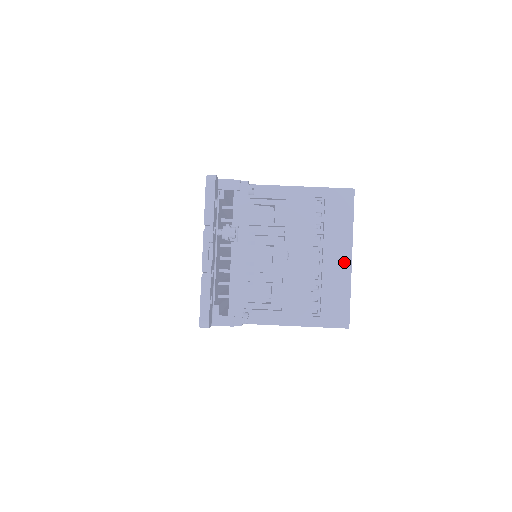
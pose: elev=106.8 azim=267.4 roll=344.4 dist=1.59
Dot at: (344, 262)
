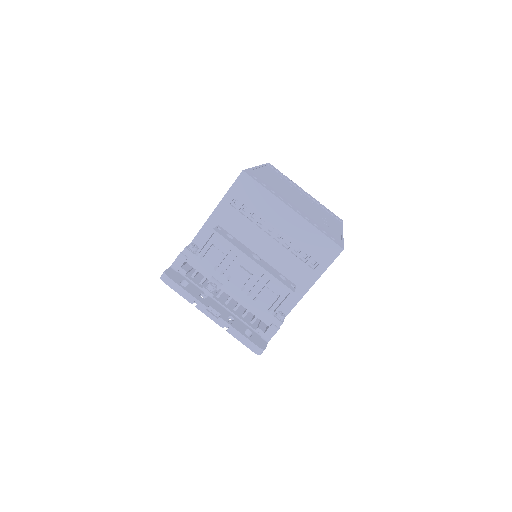
Dot at: (292, 218)
